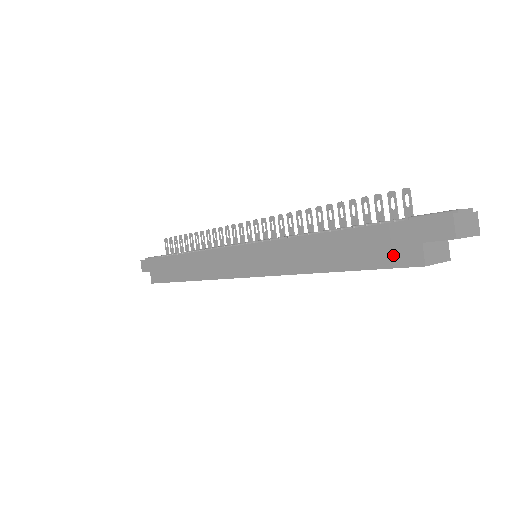
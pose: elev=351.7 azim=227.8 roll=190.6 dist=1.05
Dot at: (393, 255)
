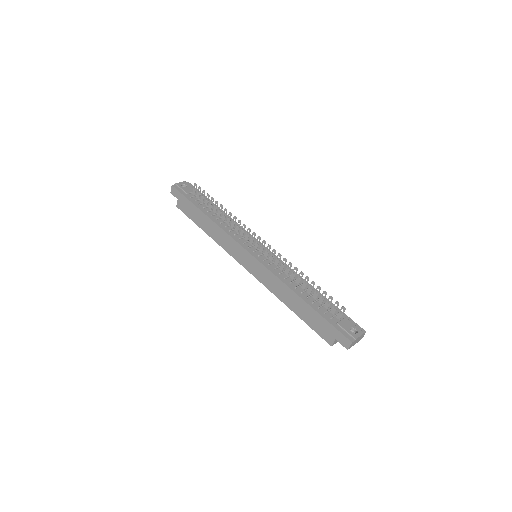
Dot at: (322, 332)
